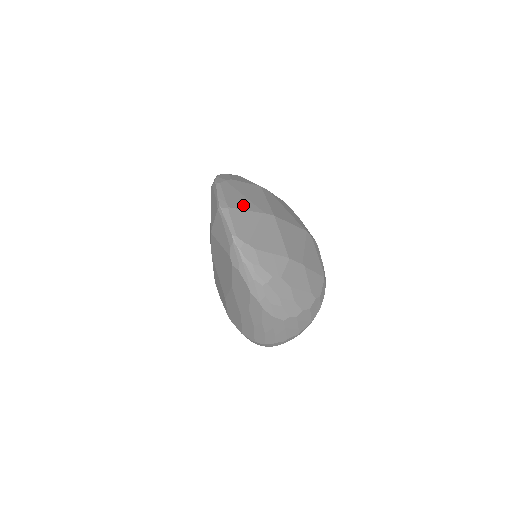
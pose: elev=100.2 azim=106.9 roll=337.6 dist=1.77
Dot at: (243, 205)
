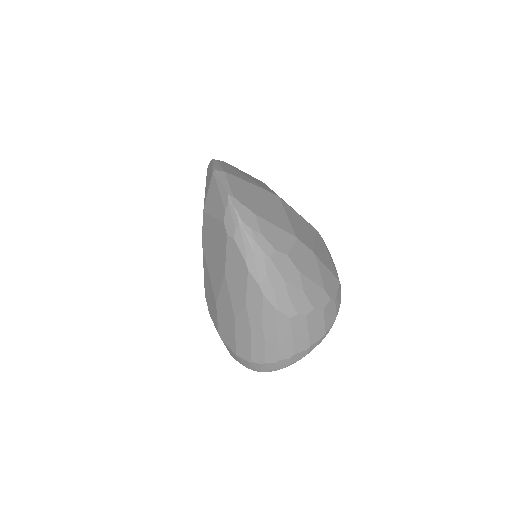
Dot at: (243, 178)
